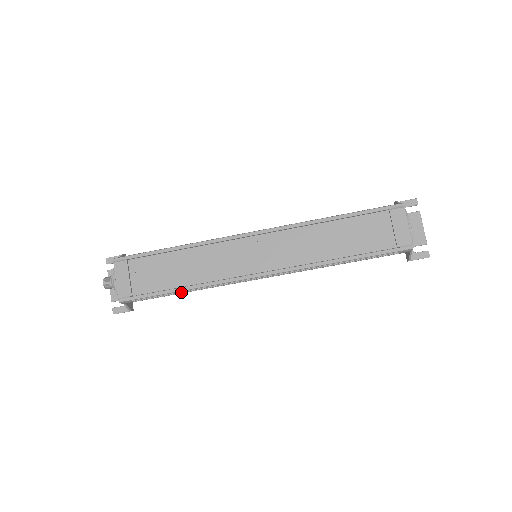
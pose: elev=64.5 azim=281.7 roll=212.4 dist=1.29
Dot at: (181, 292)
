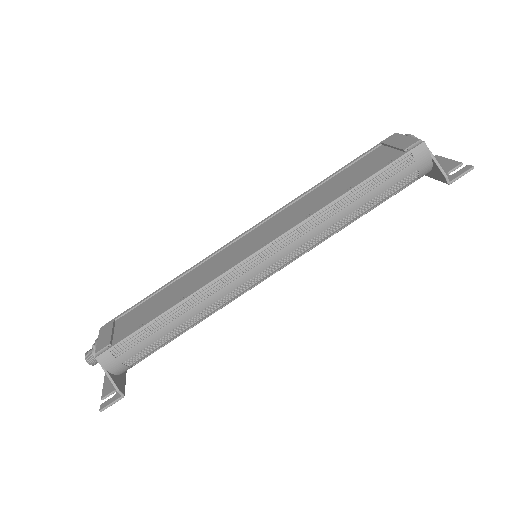
Dot at: (168, 317)
